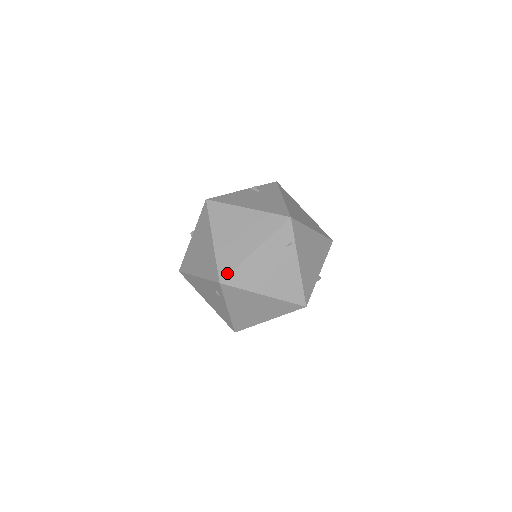
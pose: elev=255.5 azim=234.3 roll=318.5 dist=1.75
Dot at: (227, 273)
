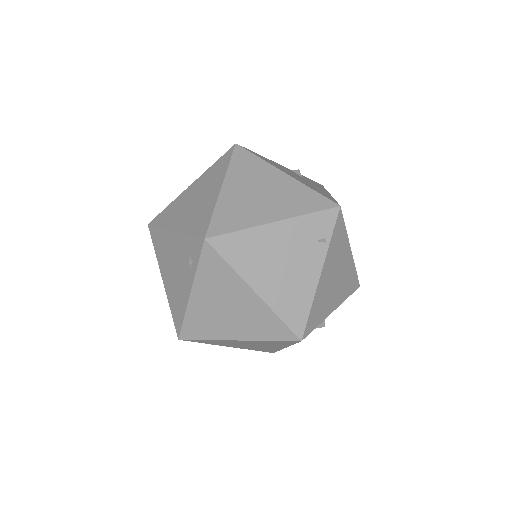
Dot at: (222, 231)
